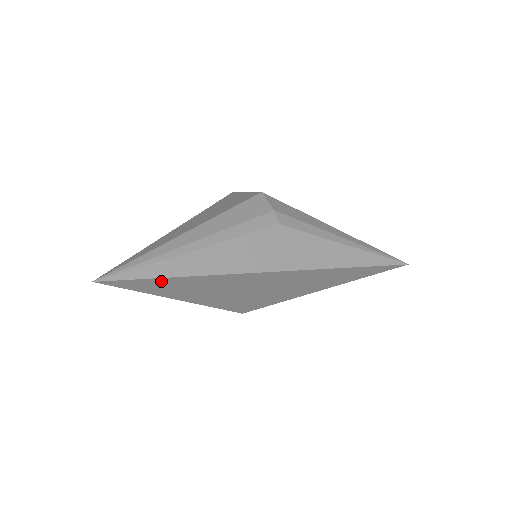
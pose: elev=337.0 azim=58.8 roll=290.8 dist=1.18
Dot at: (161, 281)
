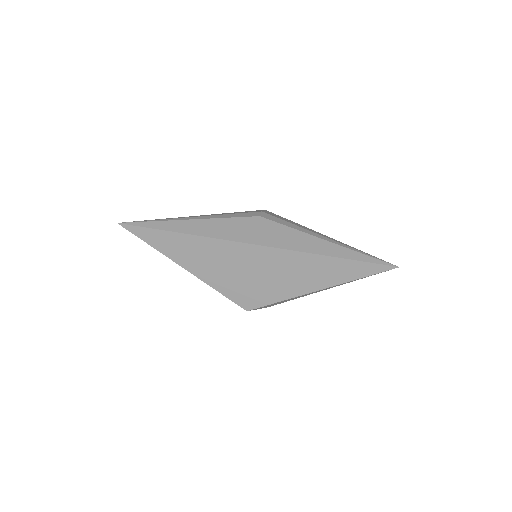
Dot at: (160, 234)
